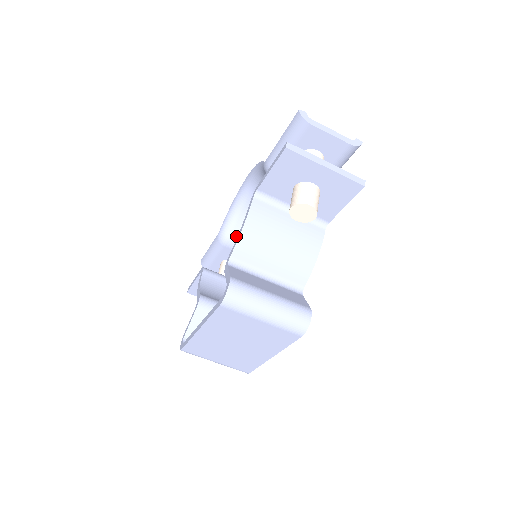
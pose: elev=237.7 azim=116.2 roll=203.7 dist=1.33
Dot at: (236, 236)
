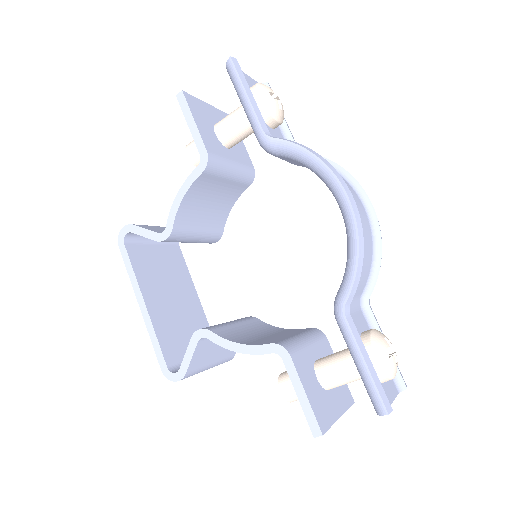
Dot at: (281, 158)
